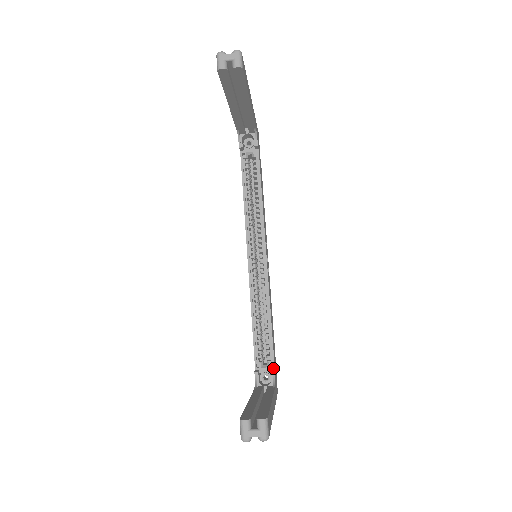
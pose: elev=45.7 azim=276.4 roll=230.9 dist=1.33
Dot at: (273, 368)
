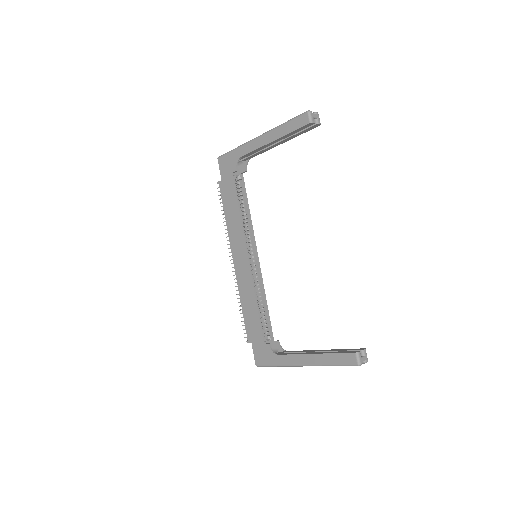
Dot at: (273, 340)
